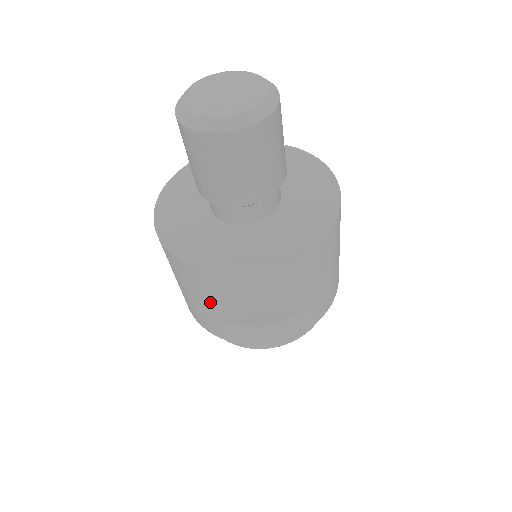
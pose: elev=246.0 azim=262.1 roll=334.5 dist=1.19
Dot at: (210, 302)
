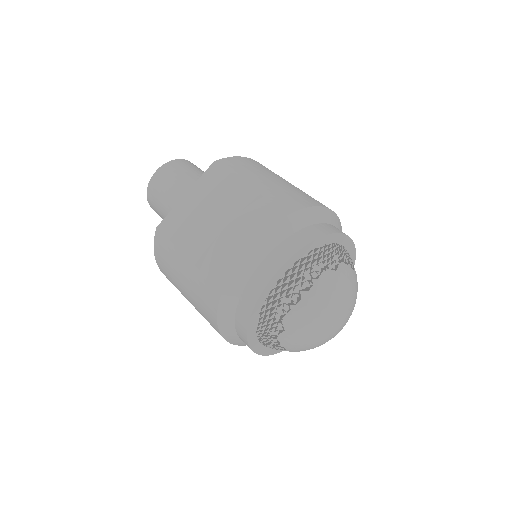
Dot at: (185, 252)
